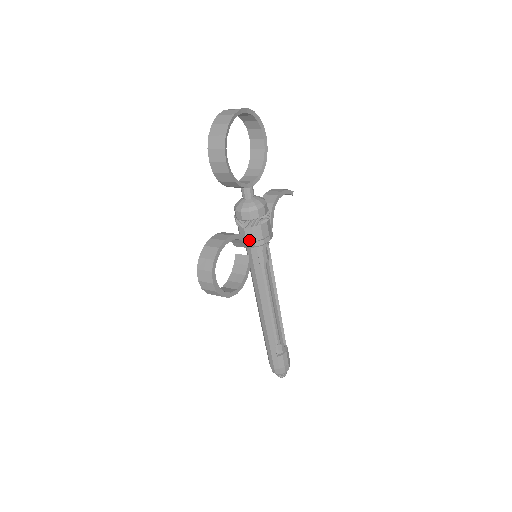
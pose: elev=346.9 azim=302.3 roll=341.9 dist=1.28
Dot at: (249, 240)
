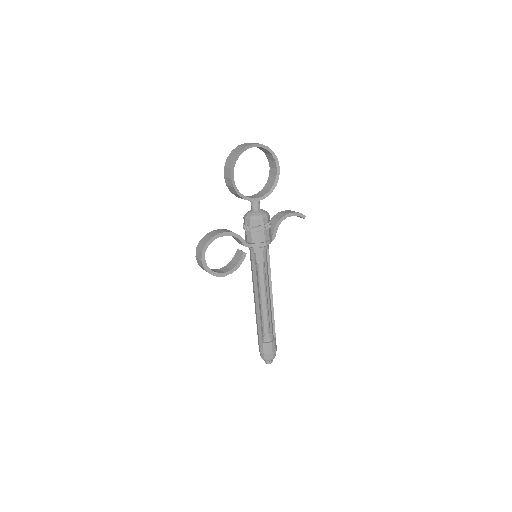
Dot at: (249, 241)
